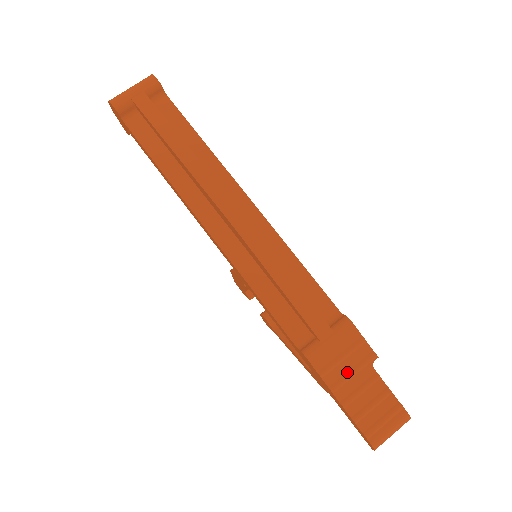
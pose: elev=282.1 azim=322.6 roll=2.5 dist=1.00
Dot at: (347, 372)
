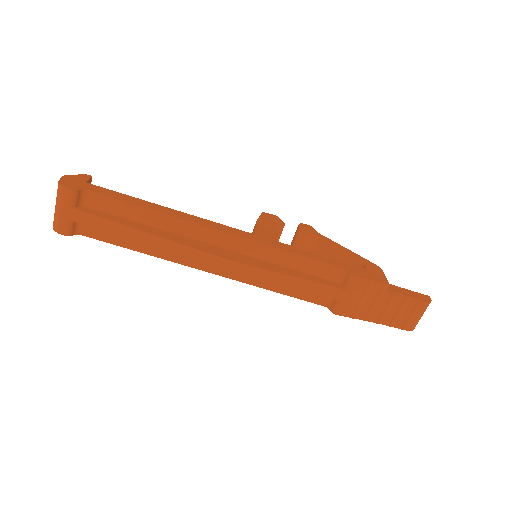
Dot at: (371, 305)
